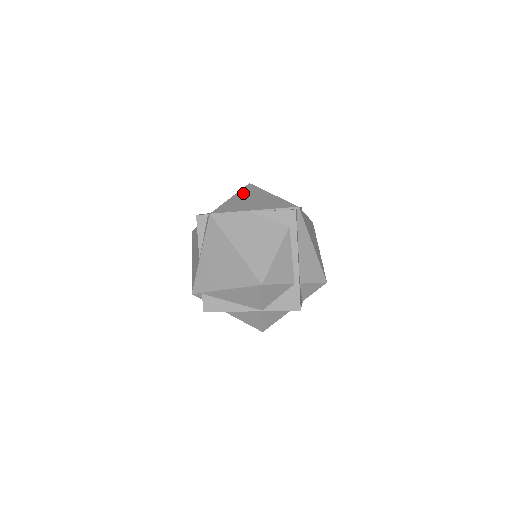
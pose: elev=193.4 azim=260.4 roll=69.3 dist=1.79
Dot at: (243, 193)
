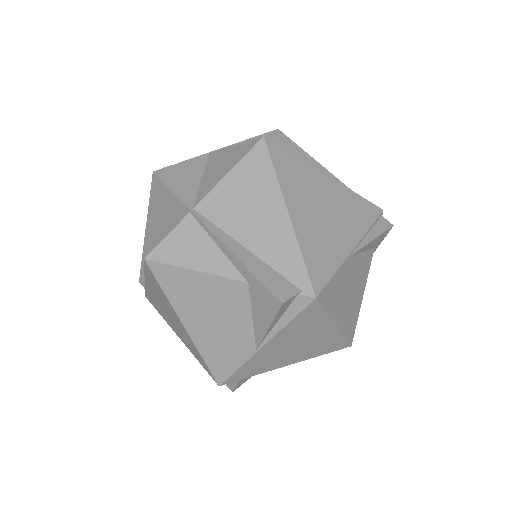
Dot at: (292, 188)
